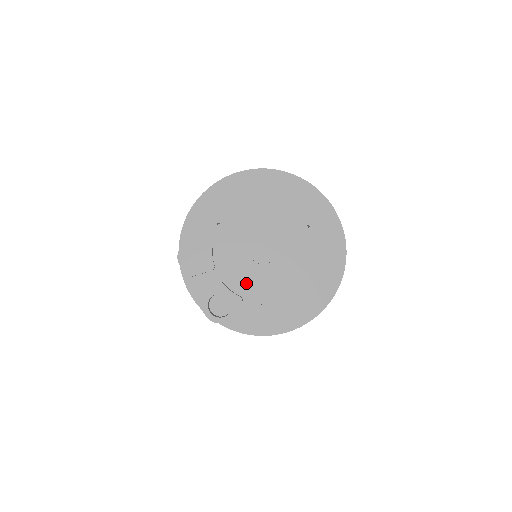
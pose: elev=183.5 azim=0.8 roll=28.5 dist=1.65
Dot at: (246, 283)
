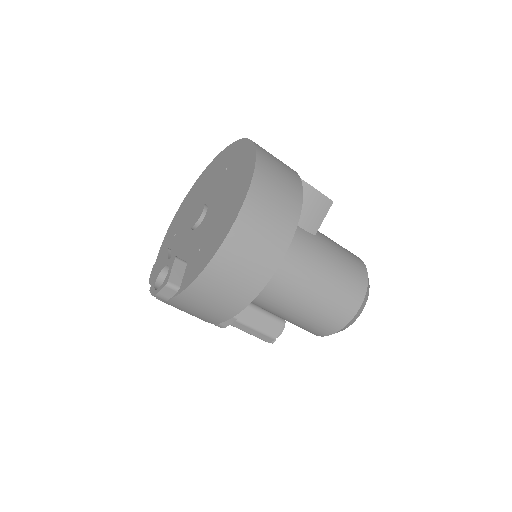
Dot at: (189, 249)
